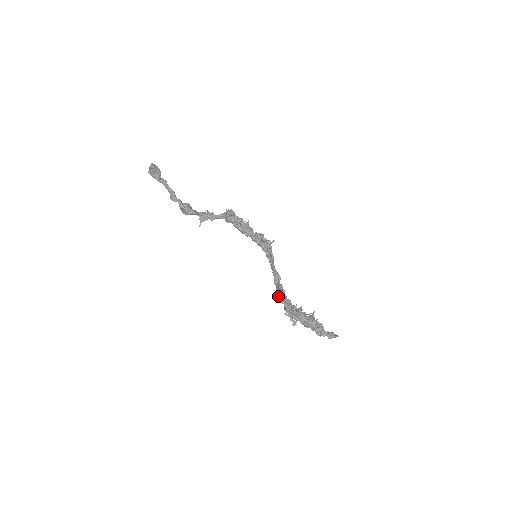
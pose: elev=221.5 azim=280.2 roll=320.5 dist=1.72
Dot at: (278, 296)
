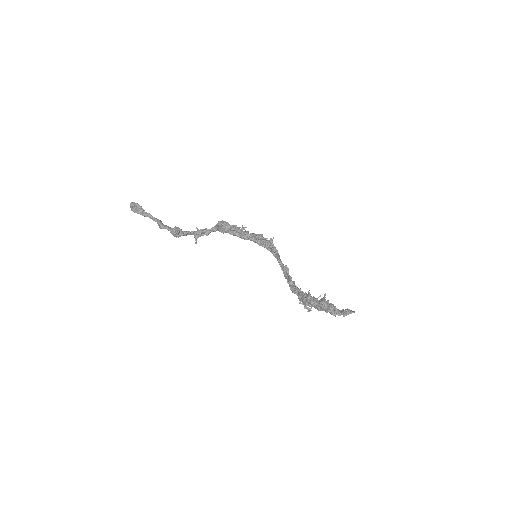
Dot at: occluded
